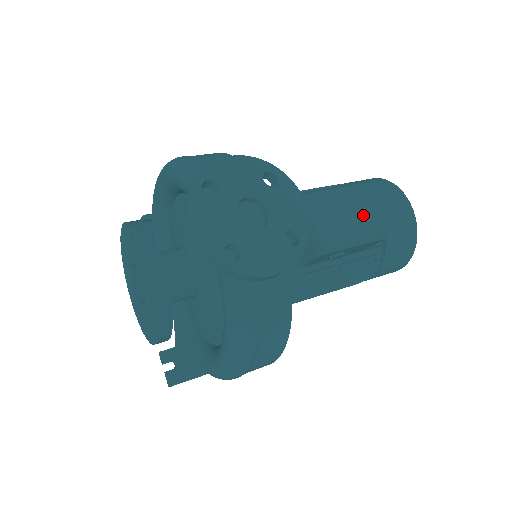
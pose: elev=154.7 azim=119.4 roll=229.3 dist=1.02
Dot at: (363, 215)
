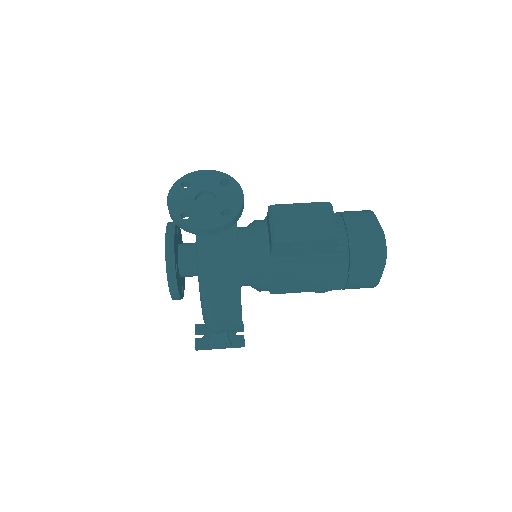
Dot at: (316, 221)
